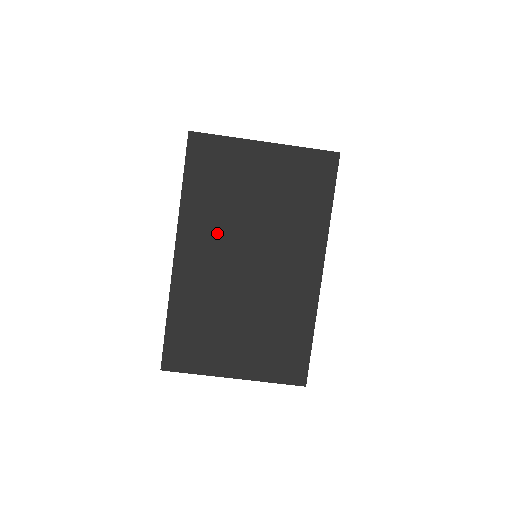
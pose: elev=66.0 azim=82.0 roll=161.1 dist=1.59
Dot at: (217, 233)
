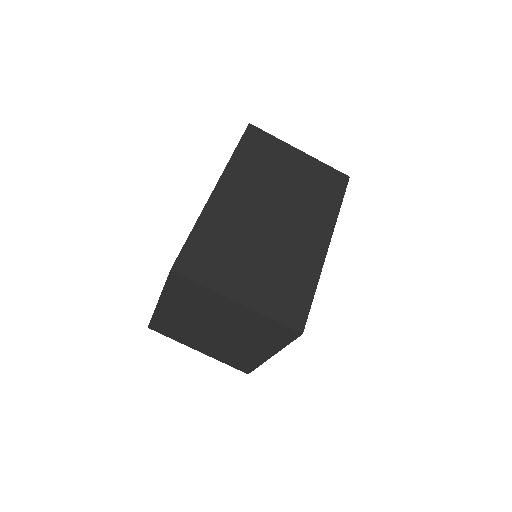
Dot at: (253, 188)
